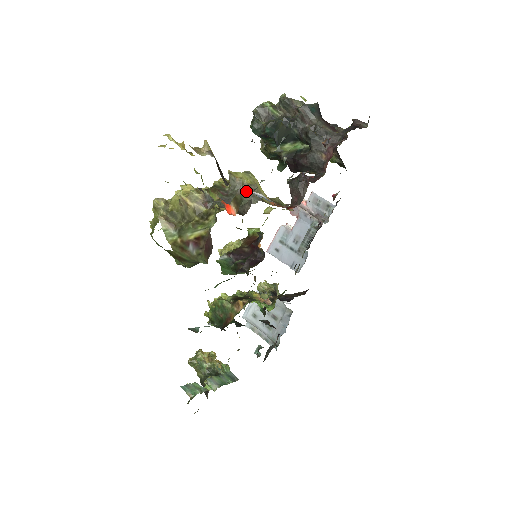
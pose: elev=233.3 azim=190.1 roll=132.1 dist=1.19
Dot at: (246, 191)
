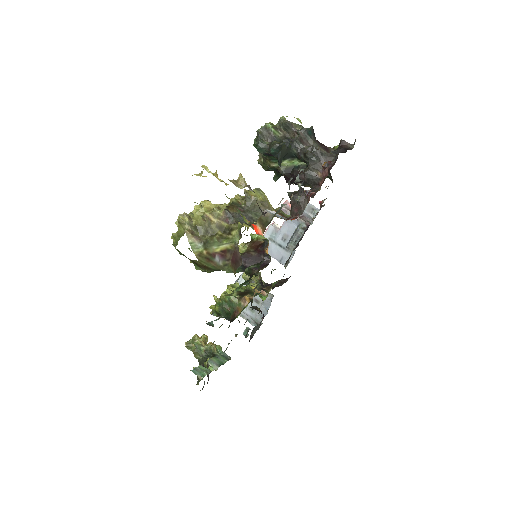
Dot at: (271, 214)
